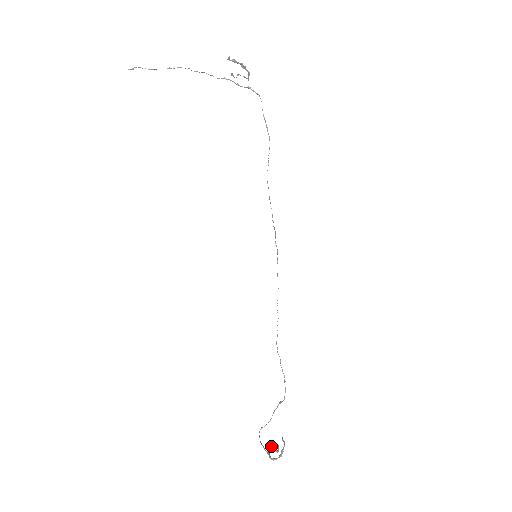
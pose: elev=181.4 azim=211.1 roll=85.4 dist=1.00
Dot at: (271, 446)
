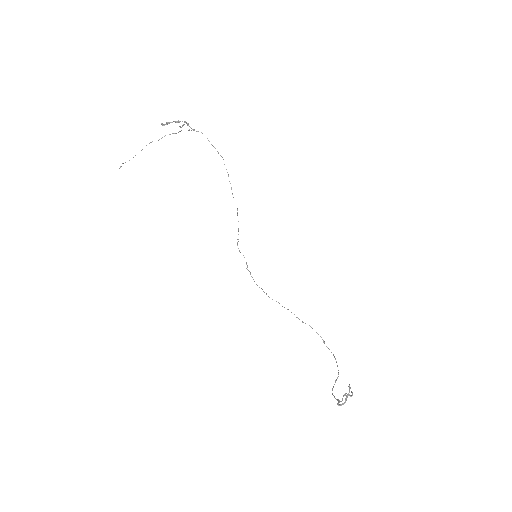
Dot at: (345, 393)
